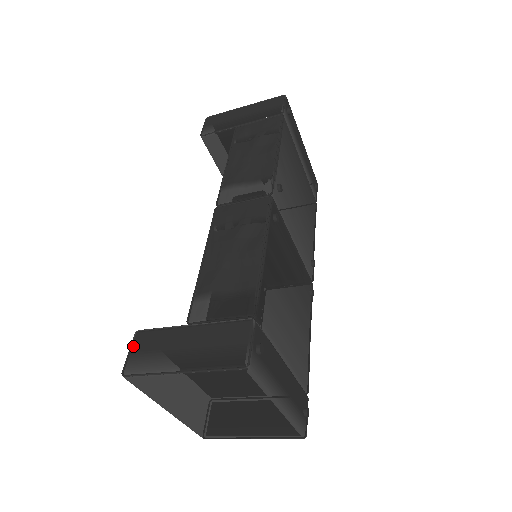
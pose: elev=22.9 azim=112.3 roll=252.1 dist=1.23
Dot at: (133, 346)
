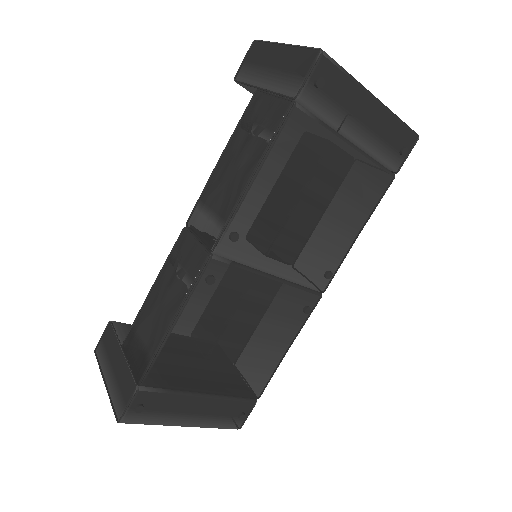
Dot at: (104, 333)
